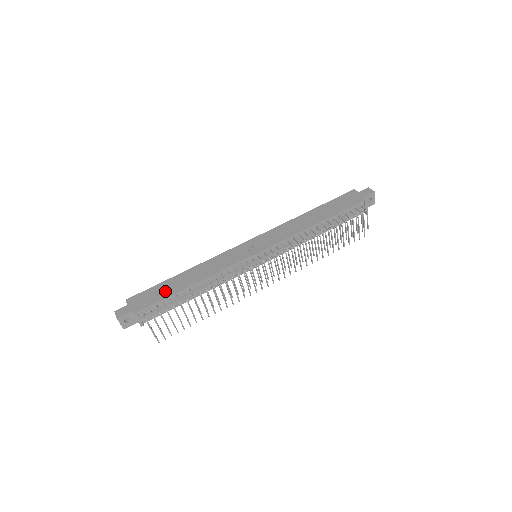
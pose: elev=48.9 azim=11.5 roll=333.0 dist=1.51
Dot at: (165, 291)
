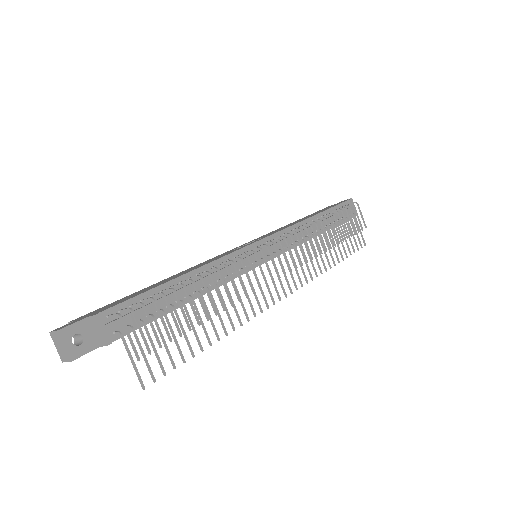
Dot at: (139, 292)
